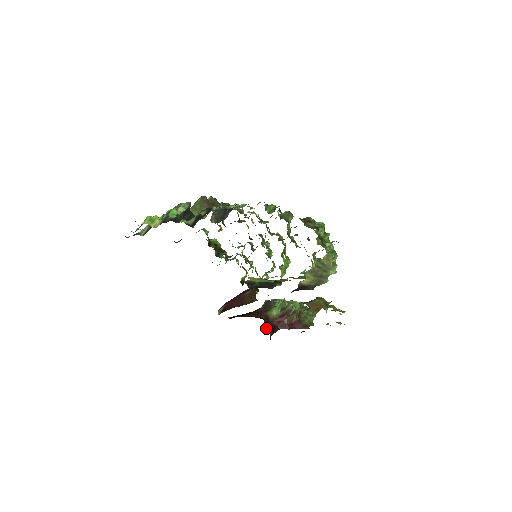
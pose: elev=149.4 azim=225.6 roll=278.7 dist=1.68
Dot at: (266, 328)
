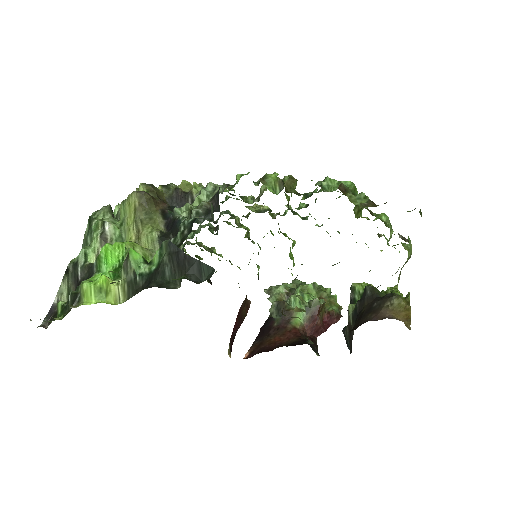
Dot at: occluded
